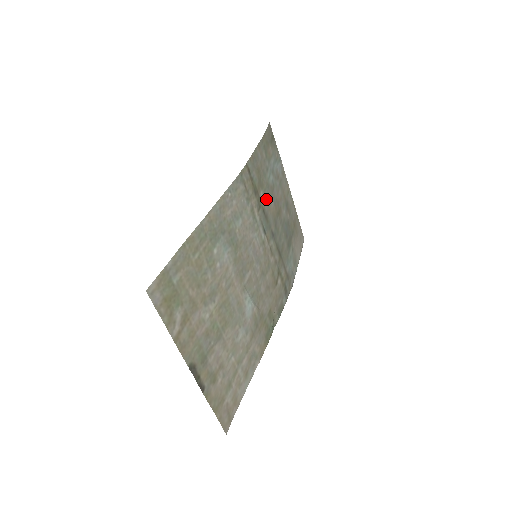
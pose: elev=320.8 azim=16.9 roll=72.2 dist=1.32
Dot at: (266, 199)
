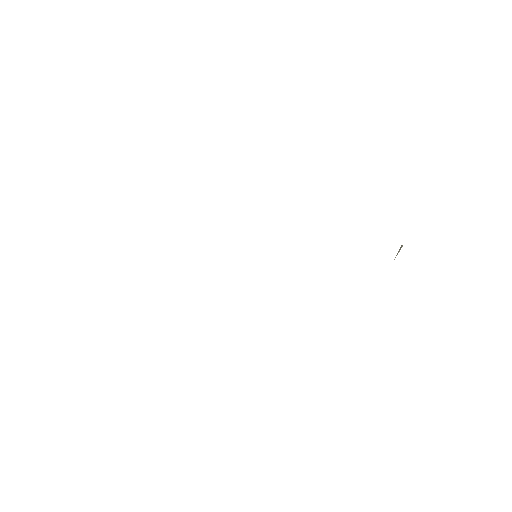
Dot at: occluded
